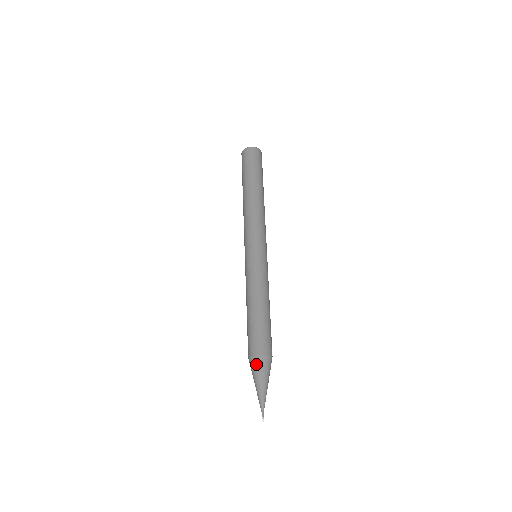
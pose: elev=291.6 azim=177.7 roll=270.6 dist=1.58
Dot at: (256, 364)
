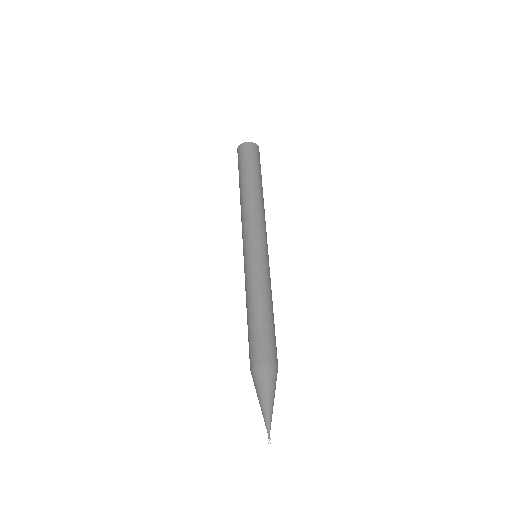
Dot at: (269, 375)
